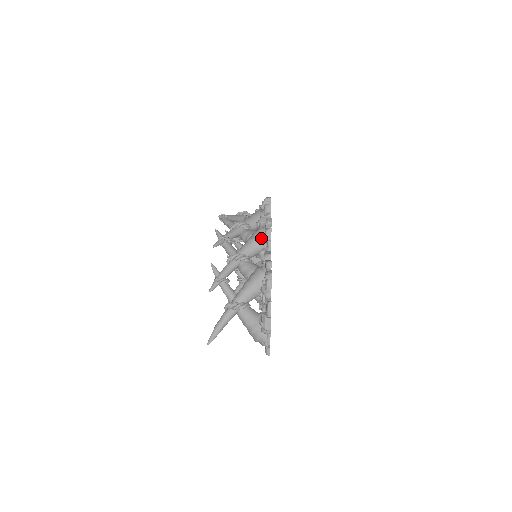
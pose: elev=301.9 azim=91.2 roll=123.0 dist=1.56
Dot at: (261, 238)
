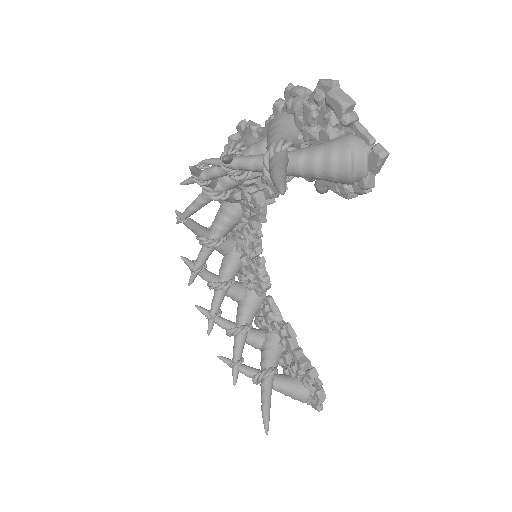
Dot at: (246, 137)
